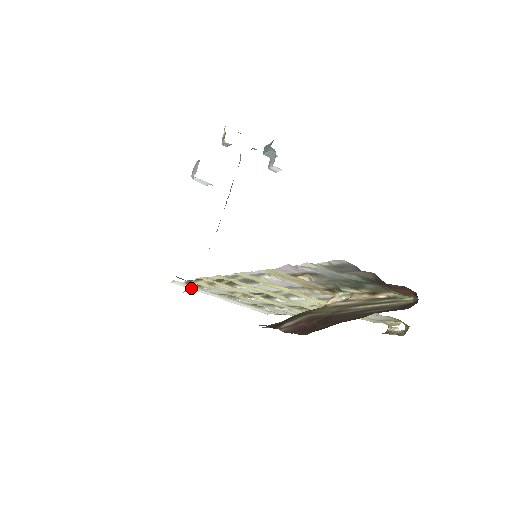
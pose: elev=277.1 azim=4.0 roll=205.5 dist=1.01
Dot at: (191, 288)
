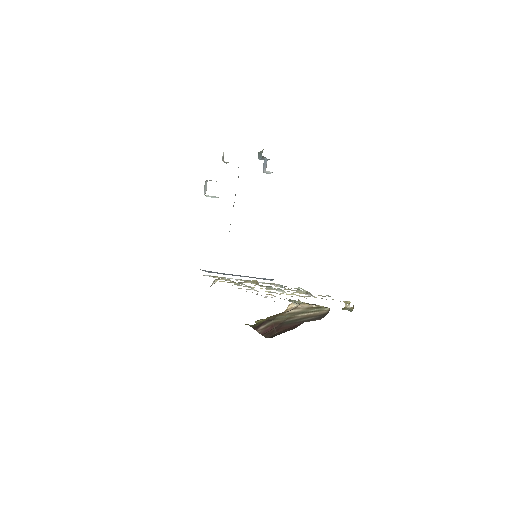
Dot at: occluded
